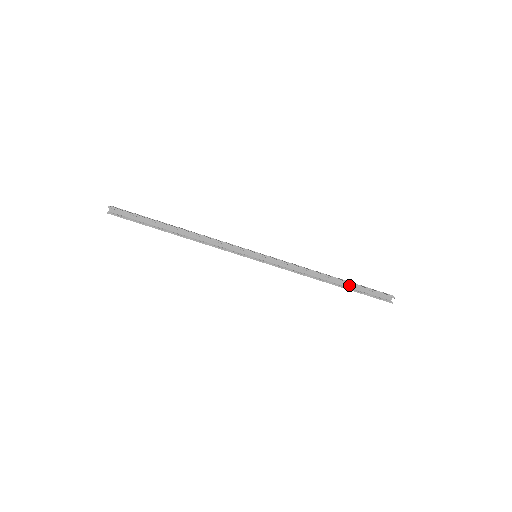
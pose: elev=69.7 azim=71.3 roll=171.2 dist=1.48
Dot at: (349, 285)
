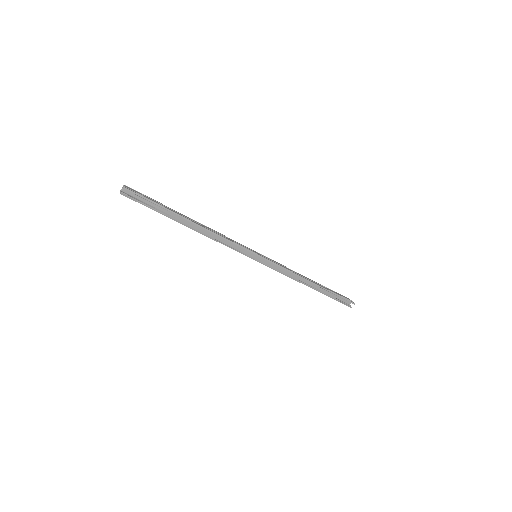
Dot at: (323, 289)
